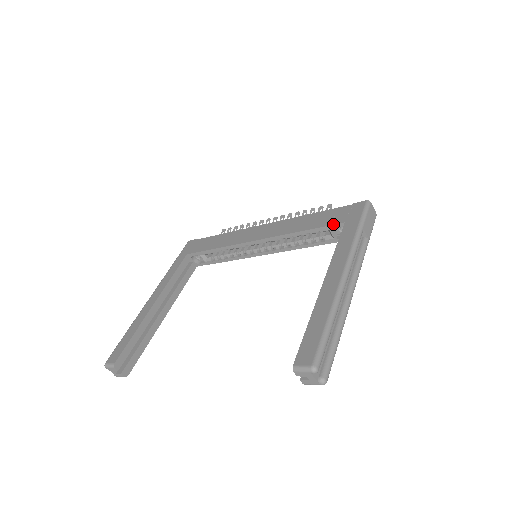
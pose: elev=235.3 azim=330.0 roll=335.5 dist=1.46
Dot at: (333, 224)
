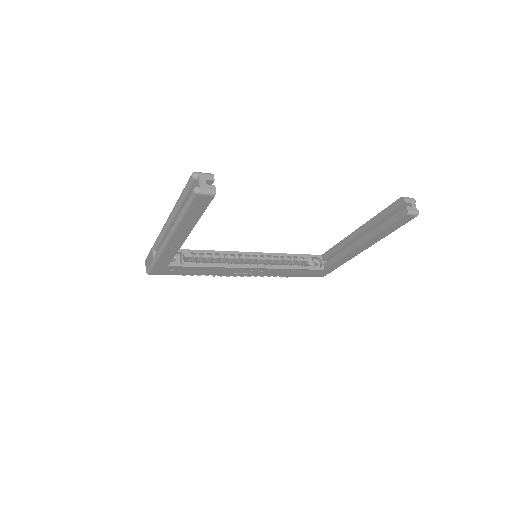
Dot at: occluded
